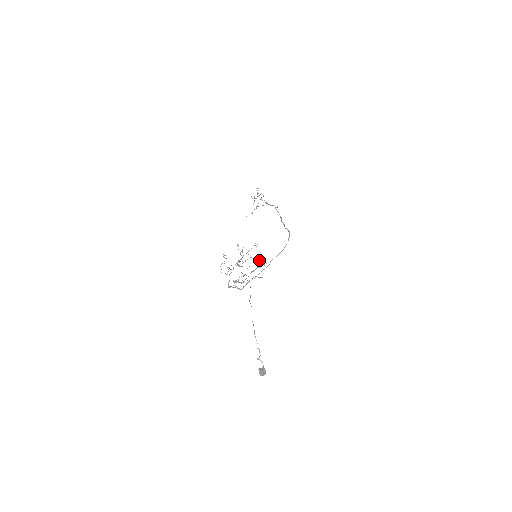
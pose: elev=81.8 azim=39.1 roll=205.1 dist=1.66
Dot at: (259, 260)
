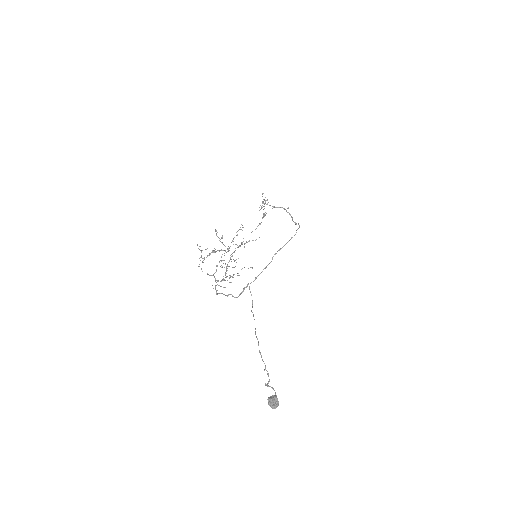
Dot at: occluded
